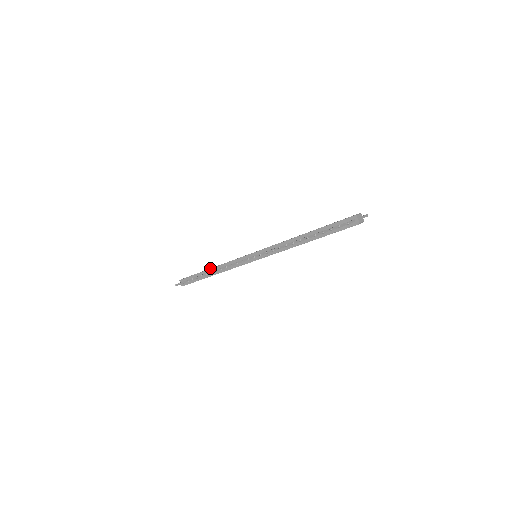
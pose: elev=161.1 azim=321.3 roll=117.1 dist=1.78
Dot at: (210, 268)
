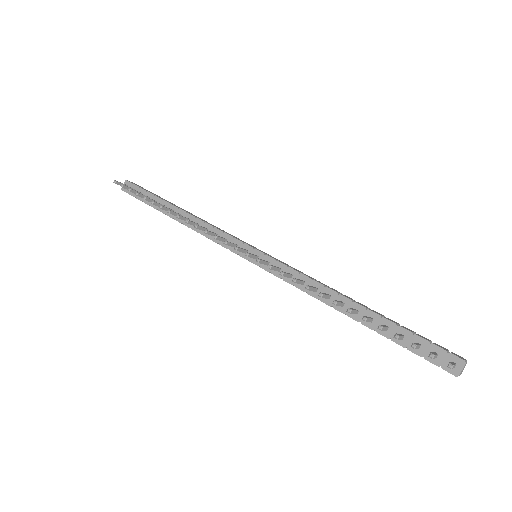
Dot at: occluded
